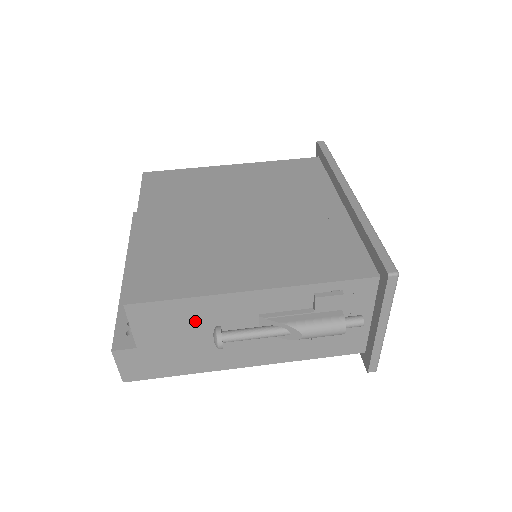
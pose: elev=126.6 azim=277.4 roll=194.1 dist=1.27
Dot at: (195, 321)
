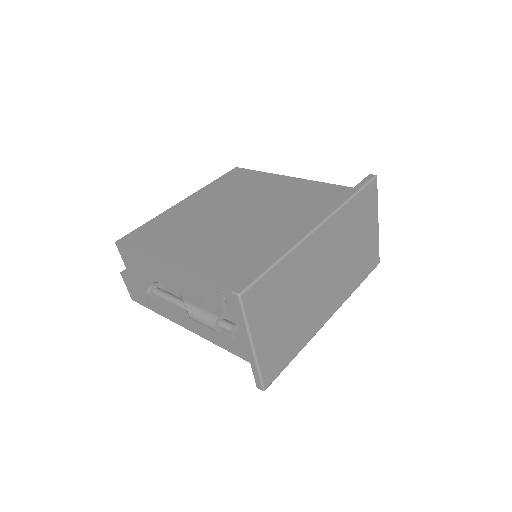
Dot at: (150, 273)
